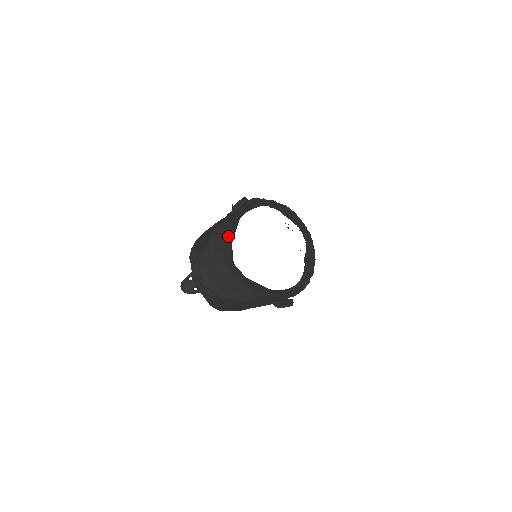
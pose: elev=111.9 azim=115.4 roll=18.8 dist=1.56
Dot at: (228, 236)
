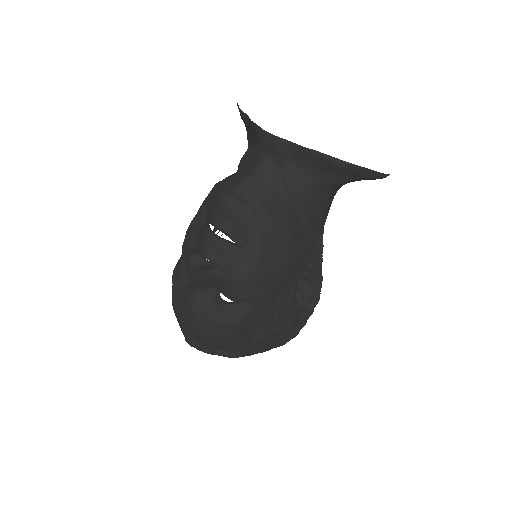
Dot at: (239, 170)
